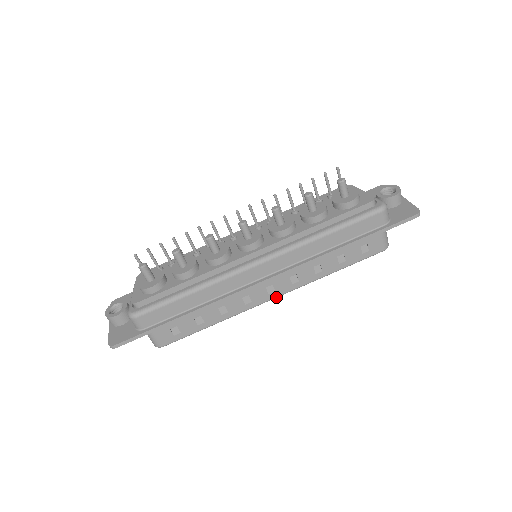
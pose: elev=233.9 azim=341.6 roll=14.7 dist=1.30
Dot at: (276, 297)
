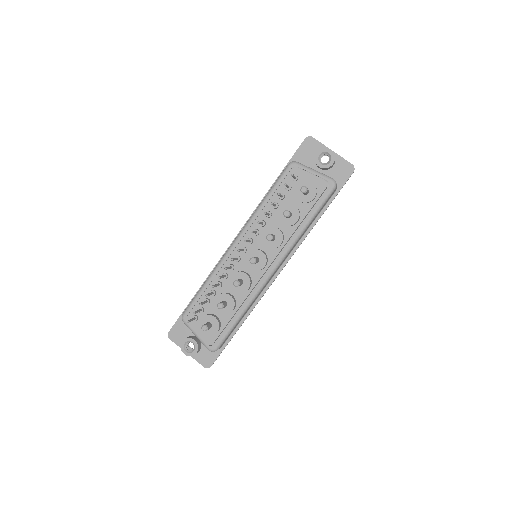
Dot at: occluded
